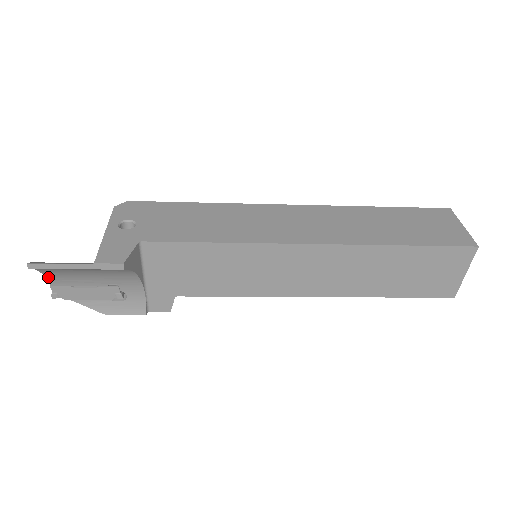
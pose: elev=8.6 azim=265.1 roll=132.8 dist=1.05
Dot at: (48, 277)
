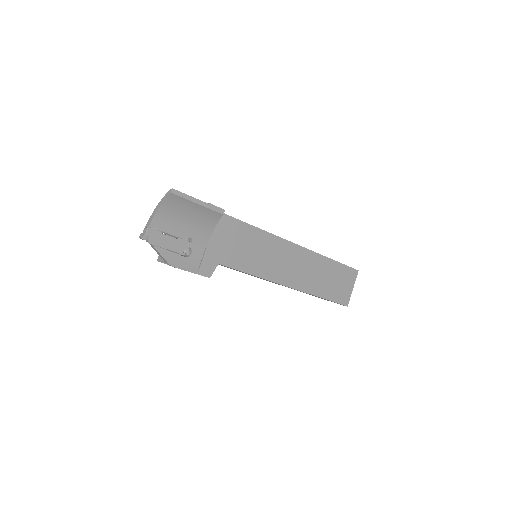
Dot at: (156, 216)
